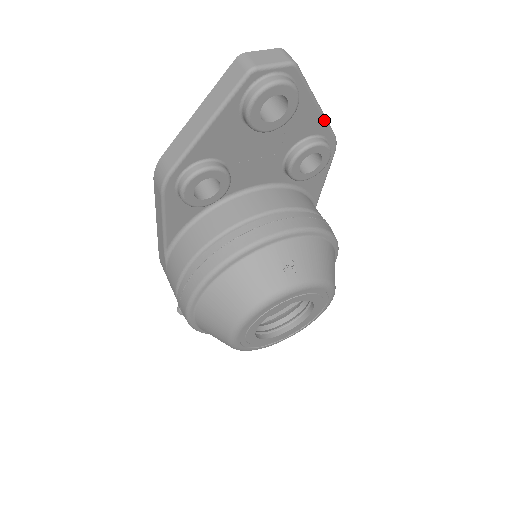
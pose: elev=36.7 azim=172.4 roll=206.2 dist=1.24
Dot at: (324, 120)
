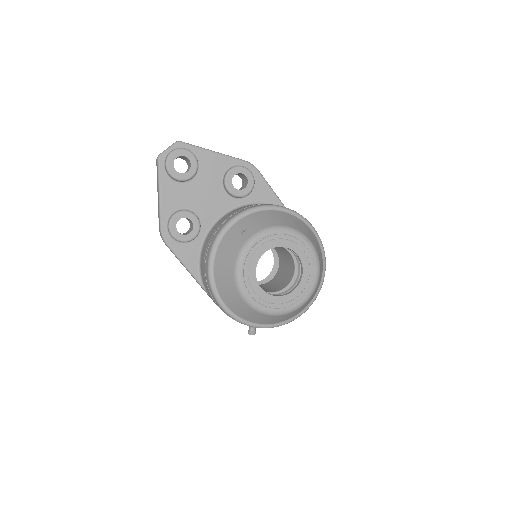
Dot at: (227, 157)
